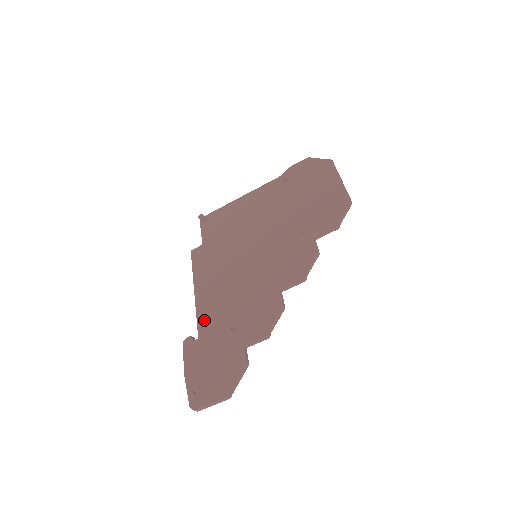
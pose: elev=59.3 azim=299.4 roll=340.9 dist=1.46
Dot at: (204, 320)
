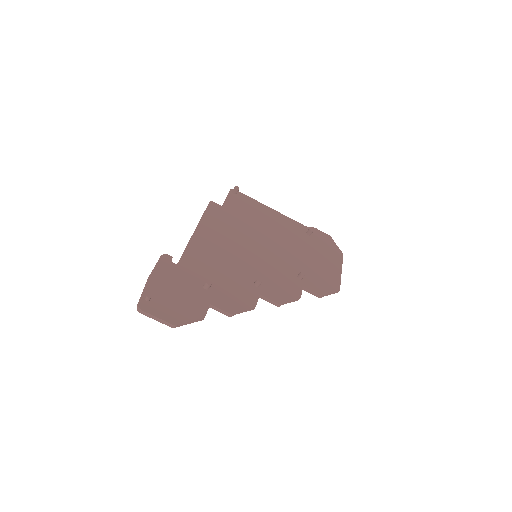
Dot at: (190, 257)
